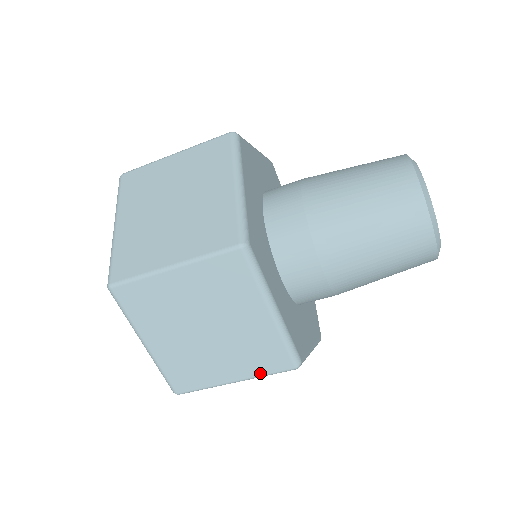
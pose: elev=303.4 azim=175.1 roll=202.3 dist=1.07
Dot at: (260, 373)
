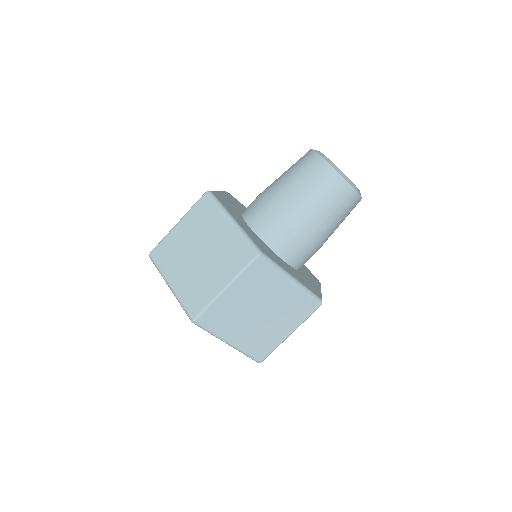
Dot at: (302, 320)
